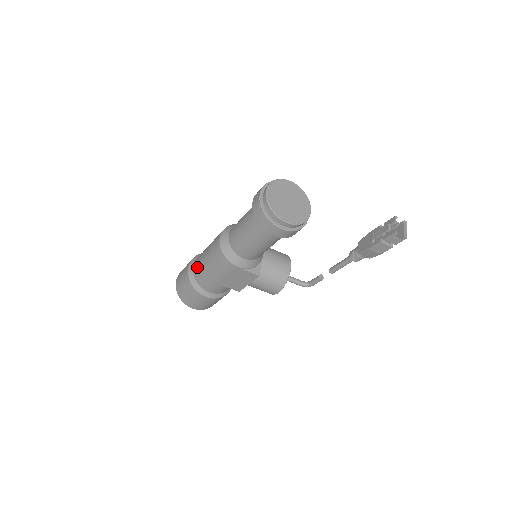
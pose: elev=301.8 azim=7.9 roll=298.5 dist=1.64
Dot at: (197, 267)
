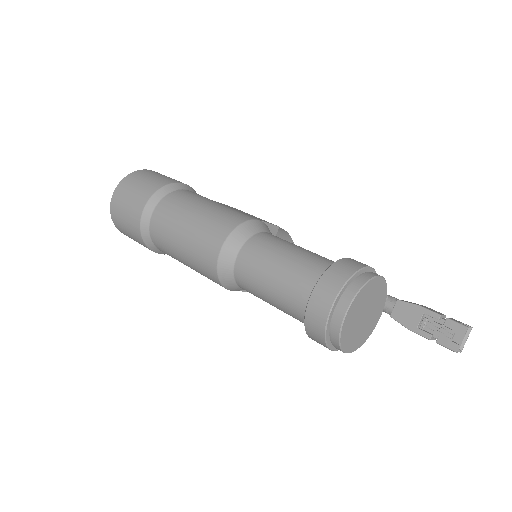
Dot at: (160, 232)
